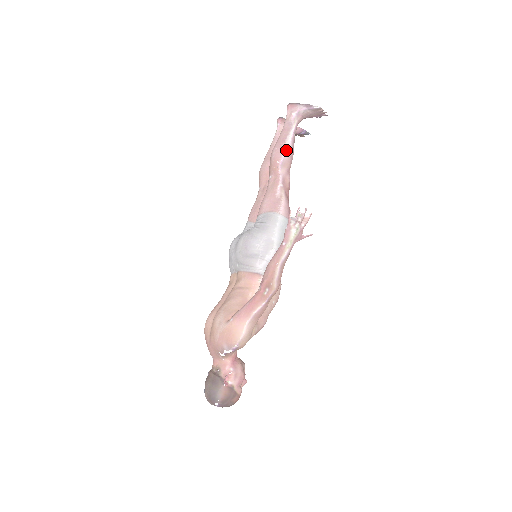
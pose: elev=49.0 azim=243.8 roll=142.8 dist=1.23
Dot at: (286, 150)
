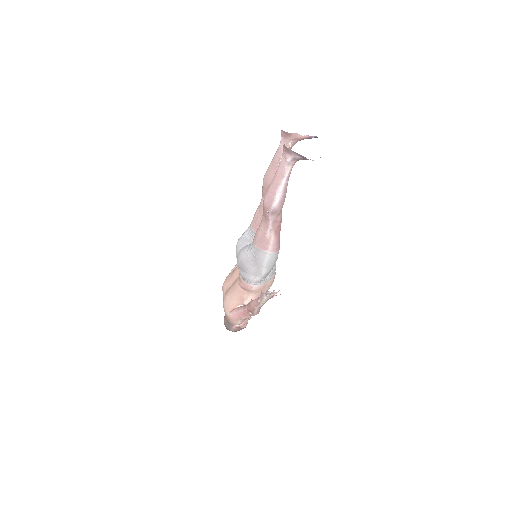
Dot at: (275, 203)
